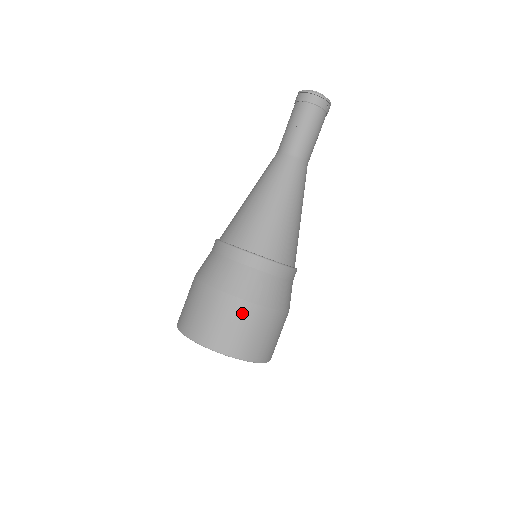
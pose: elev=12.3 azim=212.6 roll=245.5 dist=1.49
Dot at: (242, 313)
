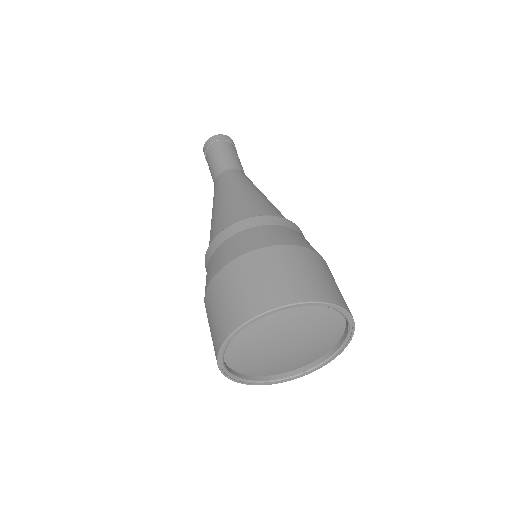
Dot at: (263, 261)
